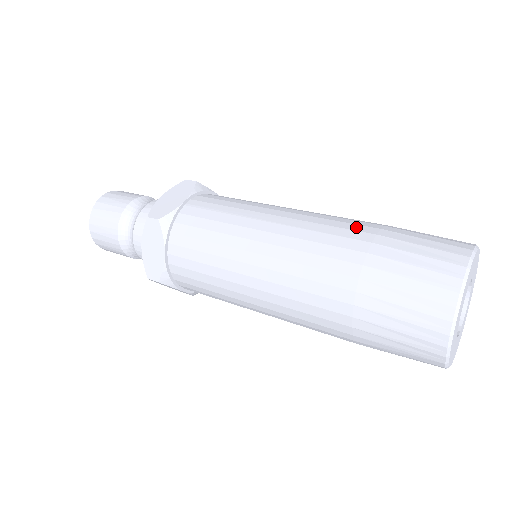
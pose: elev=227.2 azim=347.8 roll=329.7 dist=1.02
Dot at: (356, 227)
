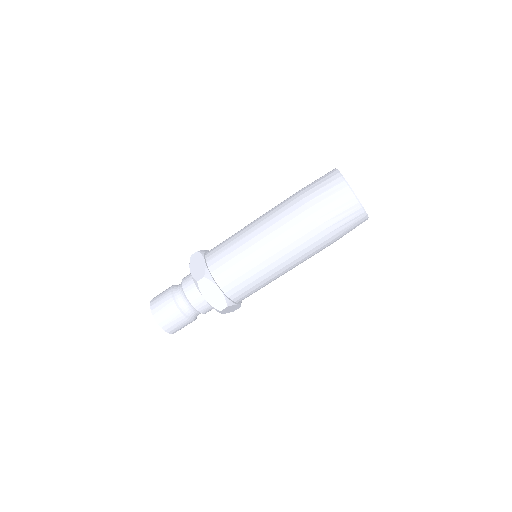
Dot at: (290, 201)
